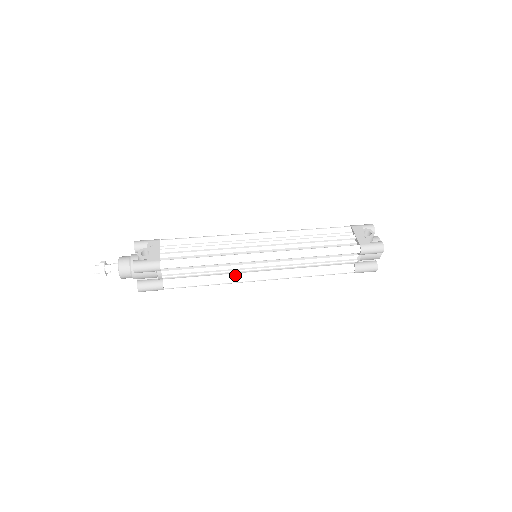
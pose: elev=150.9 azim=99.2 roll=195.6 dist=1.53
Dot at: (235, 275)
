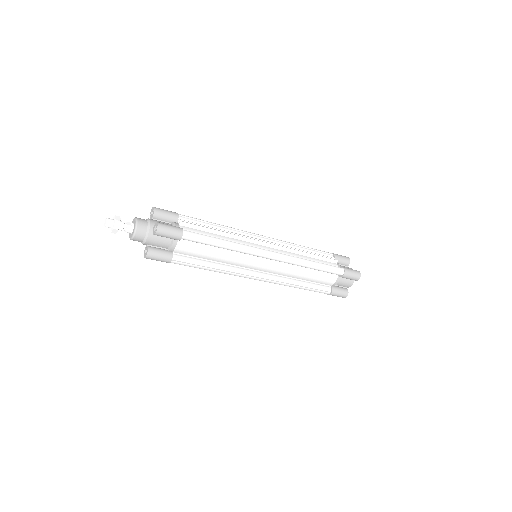
Dot at: occluded
